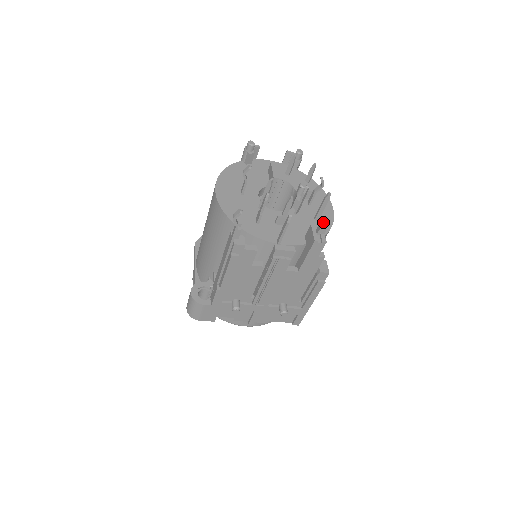
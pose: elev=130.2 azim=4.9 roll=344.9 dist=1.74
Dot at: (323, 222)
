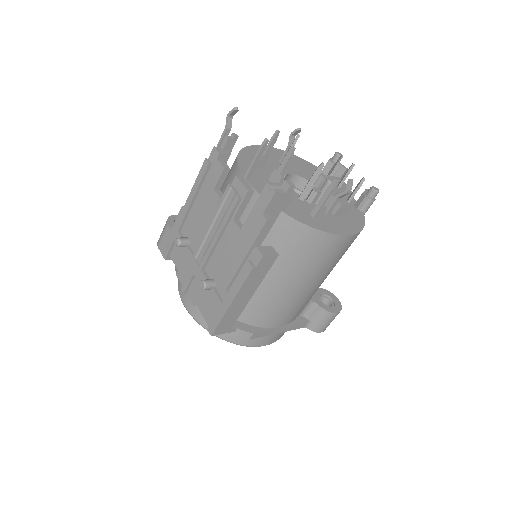
Dot at: (314, 221)
